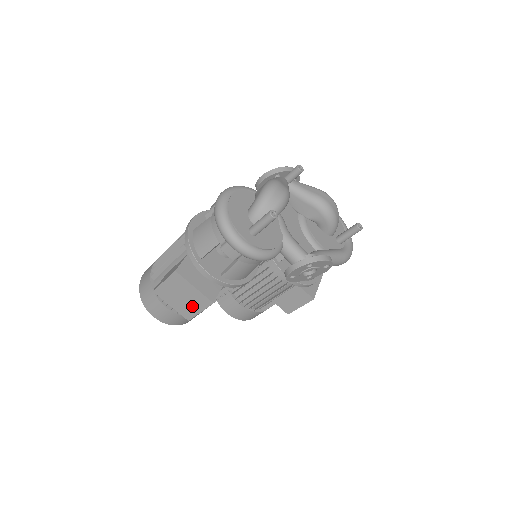
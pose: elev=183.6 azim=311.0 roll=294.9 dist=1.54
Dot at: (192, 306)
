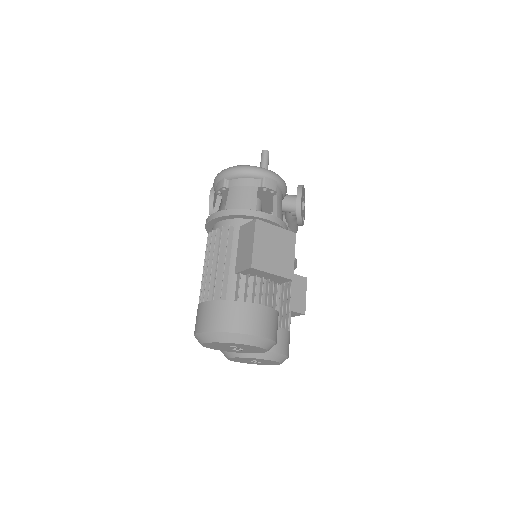
Dot at: (286, 255)
